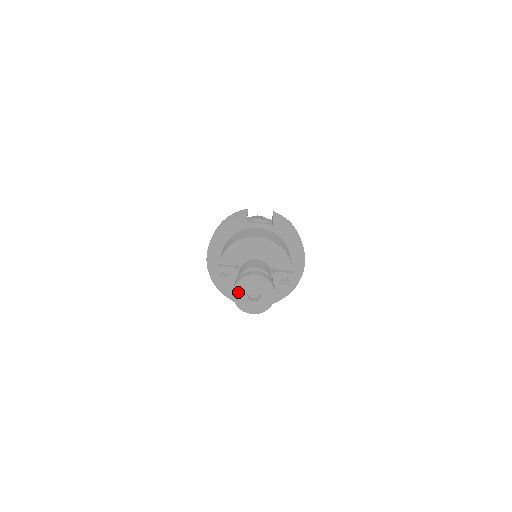
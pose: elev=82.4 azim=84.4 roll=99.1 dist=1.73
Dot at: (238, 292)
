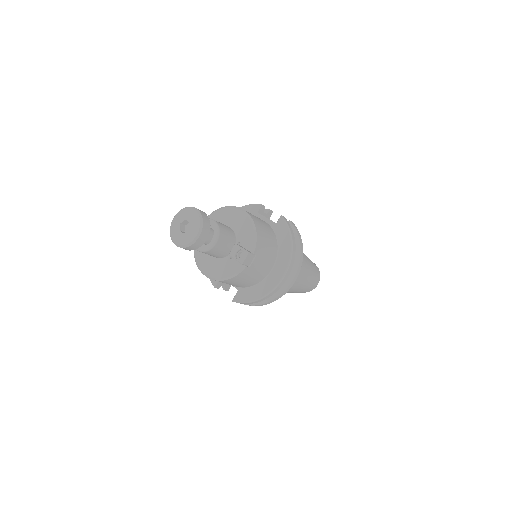
Dot at: (176, 218)
